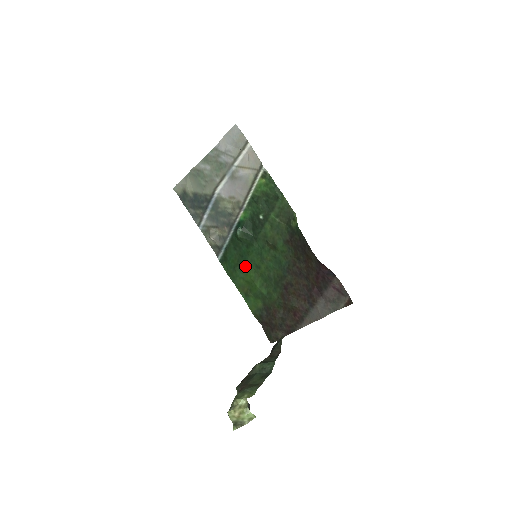
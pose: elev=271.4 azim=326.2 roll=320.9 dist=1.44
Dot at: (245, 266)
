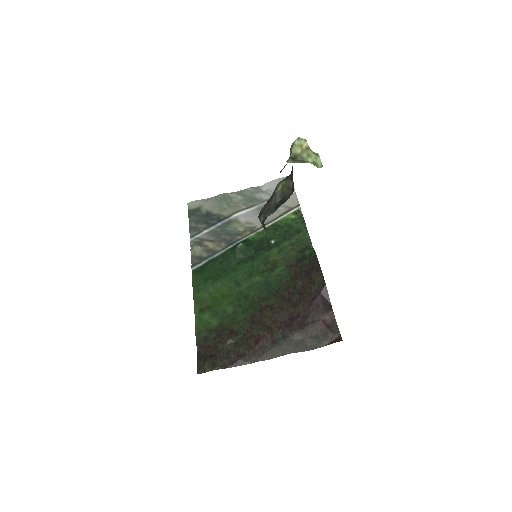
Dot at: (222, 281)
